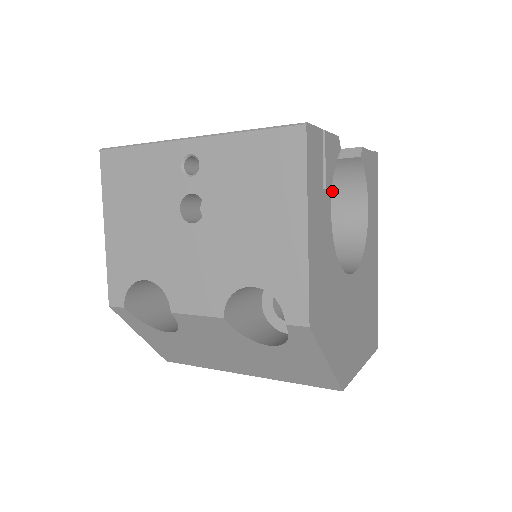
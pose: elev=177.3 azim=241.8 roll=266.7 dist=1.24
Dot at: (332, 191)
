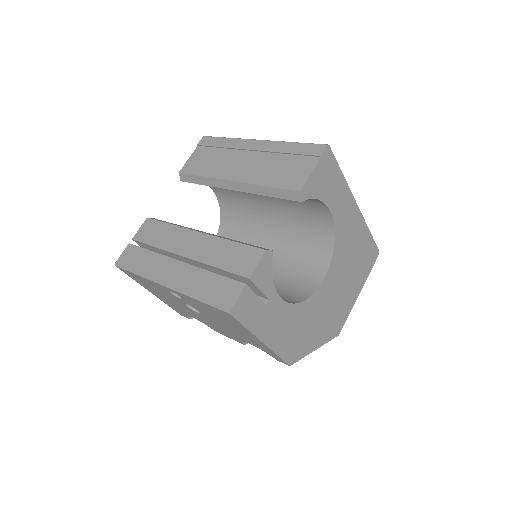
Dot at: occluded
